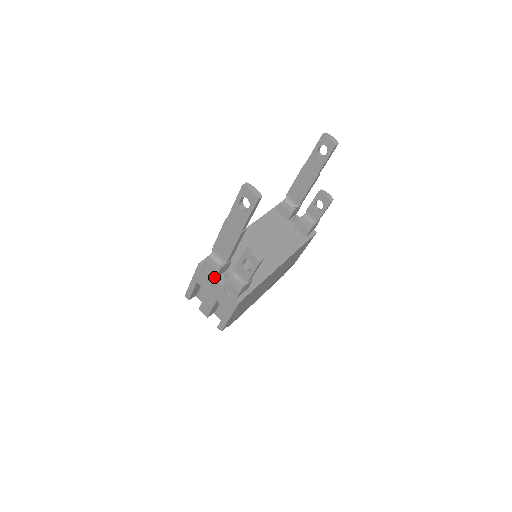
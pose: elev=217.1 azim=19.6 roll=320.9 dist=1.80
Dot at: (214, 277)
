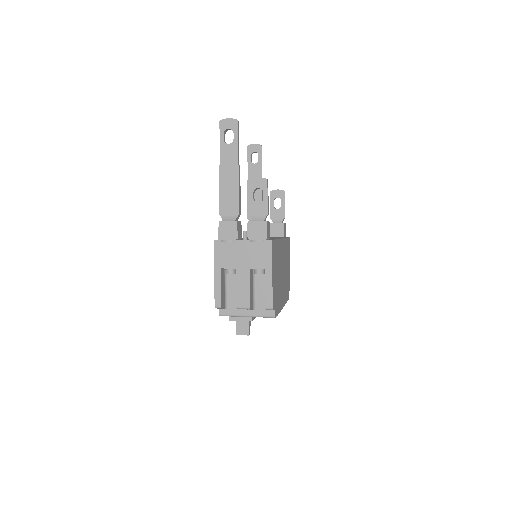
Dot at: (235, 238)
